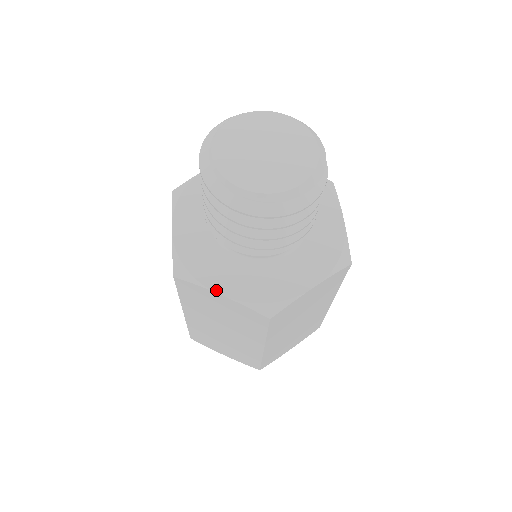
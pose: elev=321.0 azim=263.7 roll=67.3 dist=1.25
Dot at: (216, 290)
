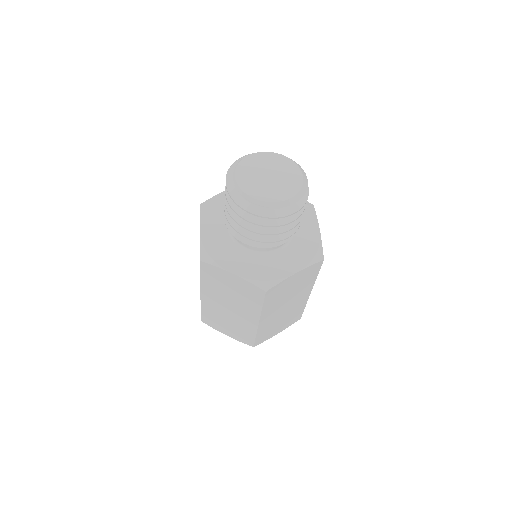
Dot at: (229, 270)
